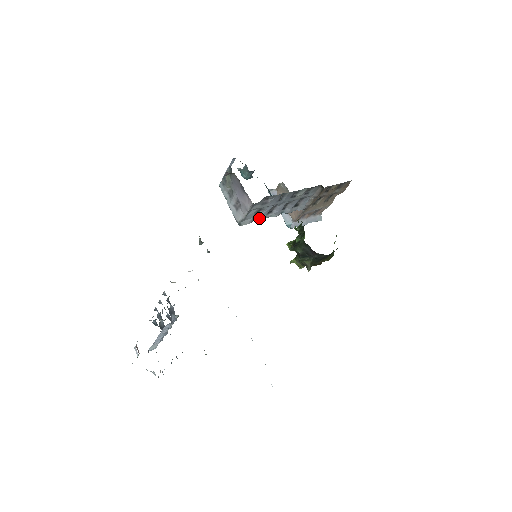
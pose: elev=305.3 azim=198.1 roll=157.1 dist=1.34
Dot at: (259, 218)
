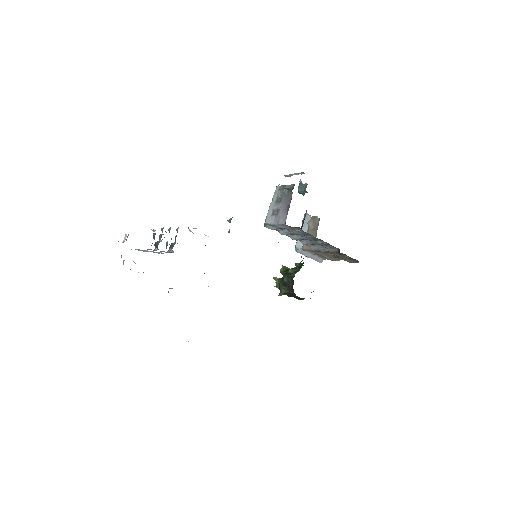
Dot at: (281, 232)
